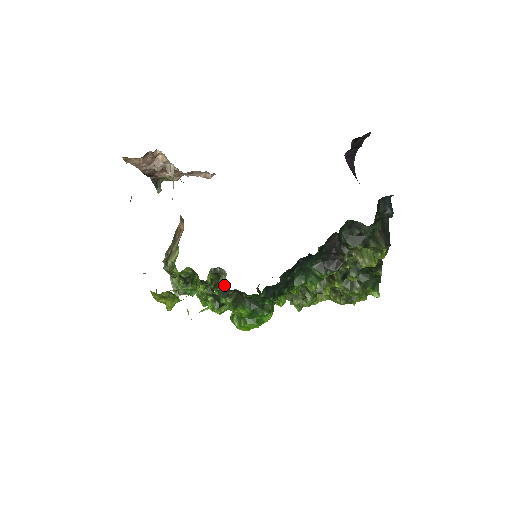
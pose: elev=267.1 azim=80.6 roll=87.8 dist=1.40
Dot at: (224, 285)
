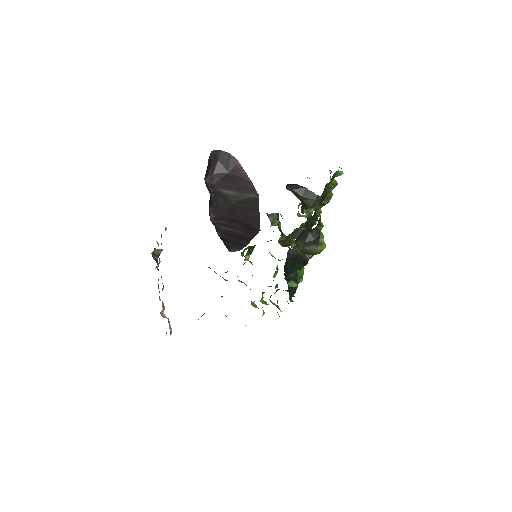
Dot at: occluded
